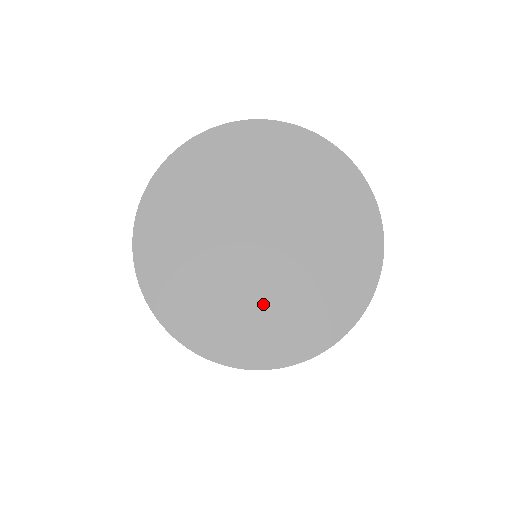
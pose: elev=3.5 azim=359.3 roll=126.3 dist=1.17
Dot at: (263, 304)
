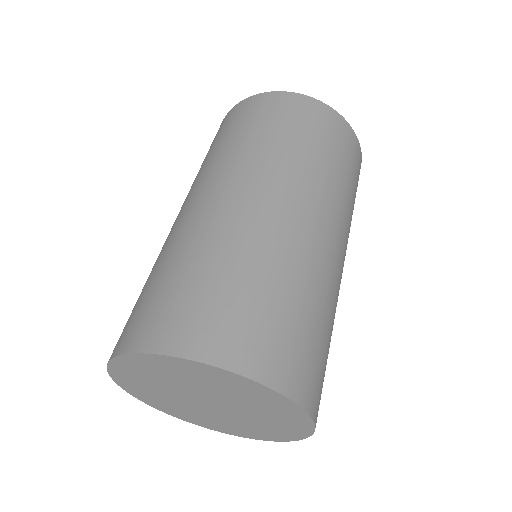
Dot at: (179, 405)
